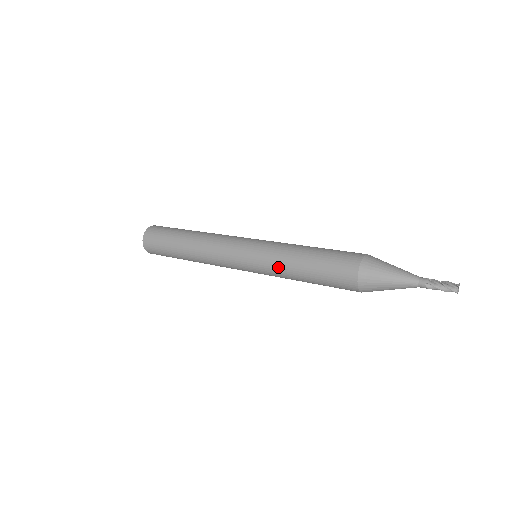
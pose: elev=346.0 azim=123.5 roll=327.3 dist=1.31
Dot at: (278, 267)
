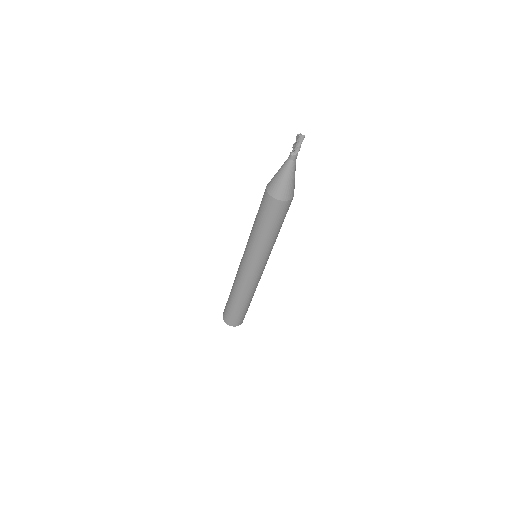
Dot at: (256, 244)
